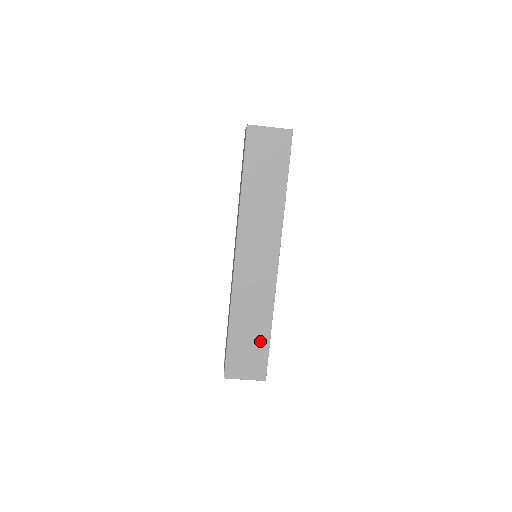
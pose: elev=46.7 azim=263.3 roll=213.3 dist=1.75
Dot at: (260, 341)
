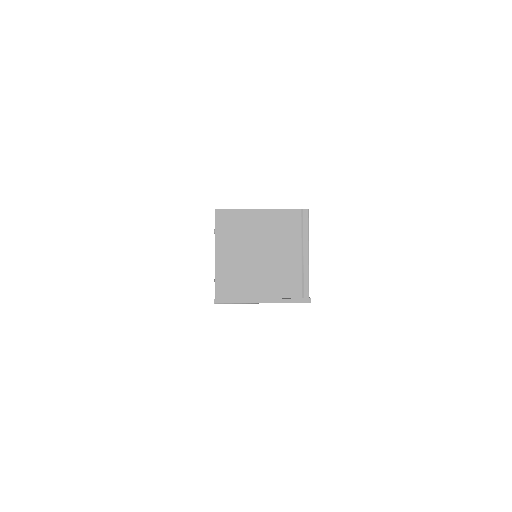
Dot at: occluded
